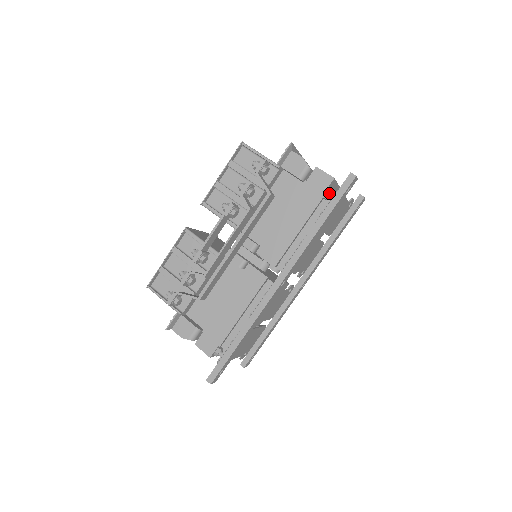
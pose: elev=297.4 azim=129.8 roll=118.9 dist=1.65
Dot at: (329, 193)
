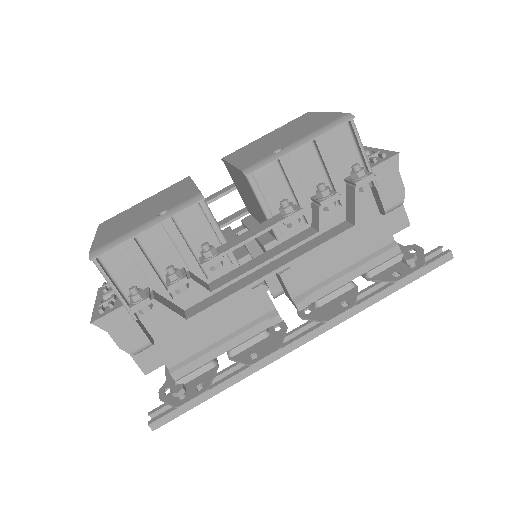
Dot at: (415, 260)
